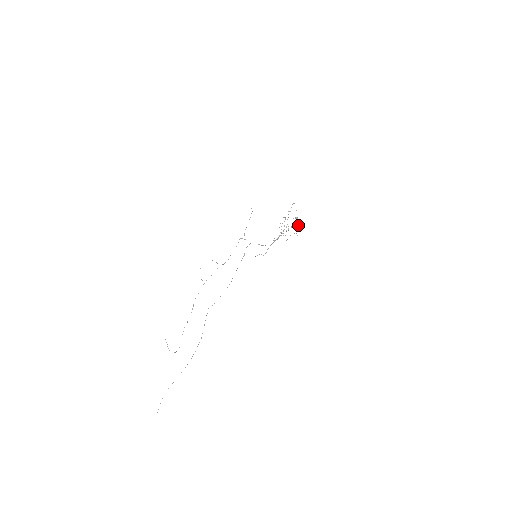
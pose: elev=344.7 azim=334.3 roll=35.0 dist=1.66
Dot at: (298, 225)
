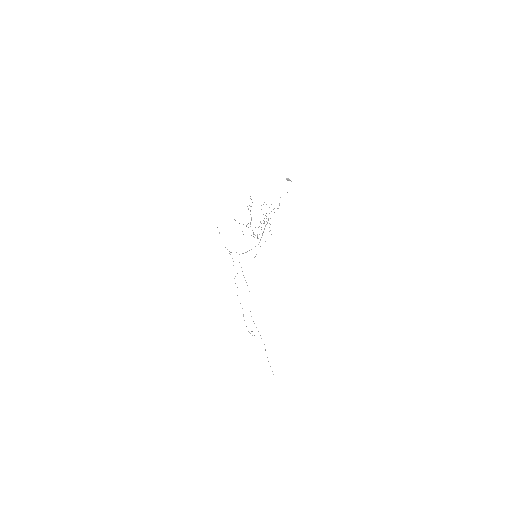
Dot at: (271, 211)
